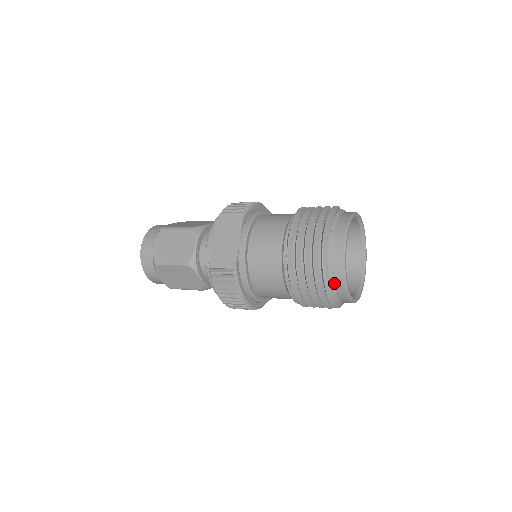
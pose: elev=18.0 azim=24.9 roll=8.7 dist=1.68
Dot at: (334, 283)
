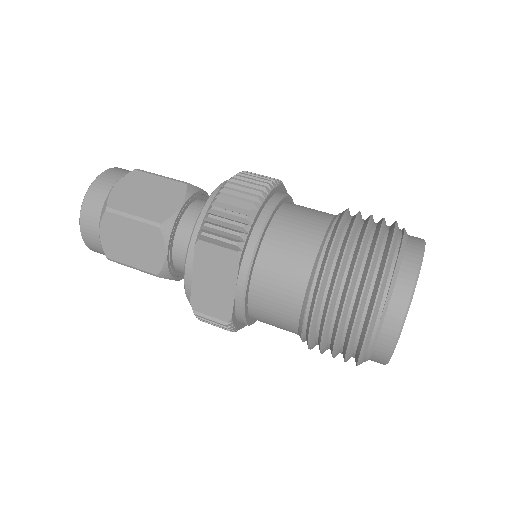
Dot at: (369, 359)
